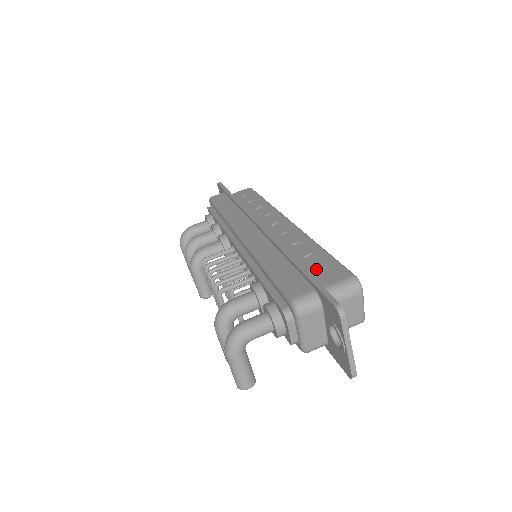
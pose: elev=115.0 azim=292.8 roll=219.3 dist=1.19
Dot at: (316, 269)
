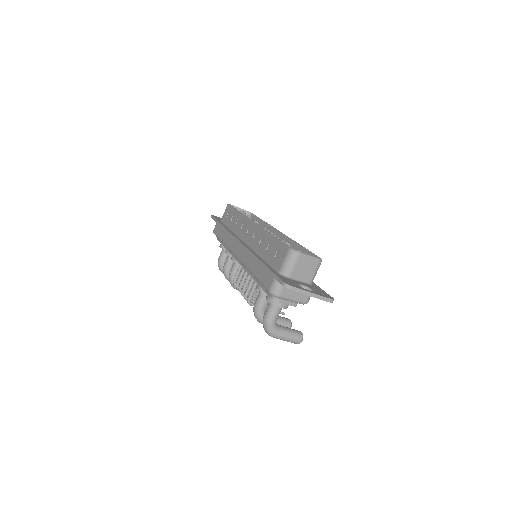
Dot at: (273, 257)
